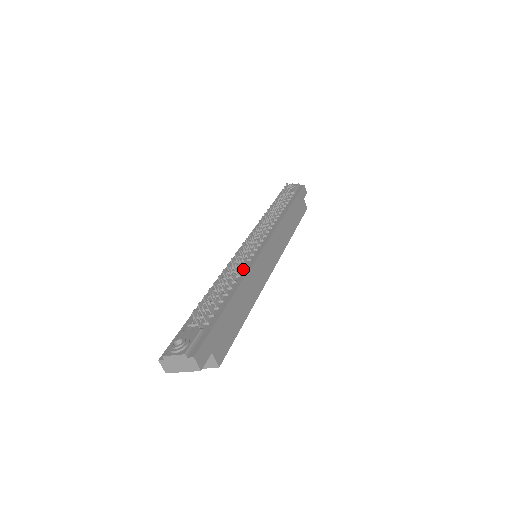
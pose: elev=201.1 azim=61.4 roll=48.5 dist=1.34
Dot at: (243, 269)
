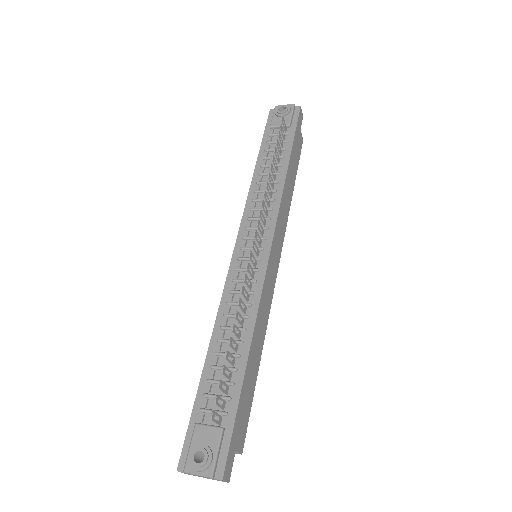
Dot at: (251, 304)
